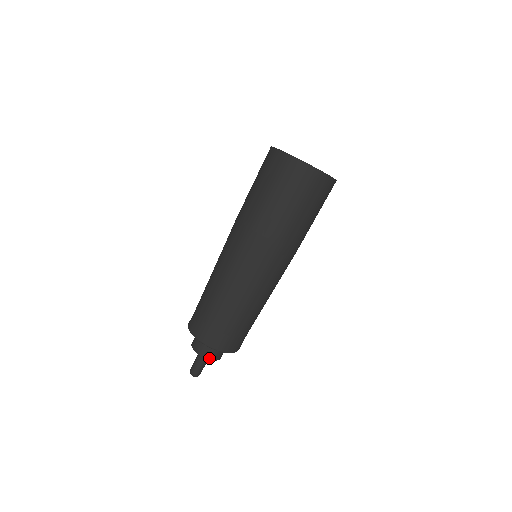
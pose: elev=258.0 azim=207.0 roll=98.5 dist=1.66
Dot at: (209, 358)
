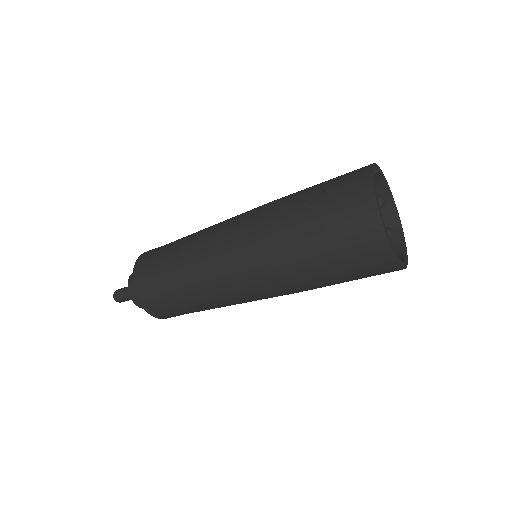
Dot at: occluded
